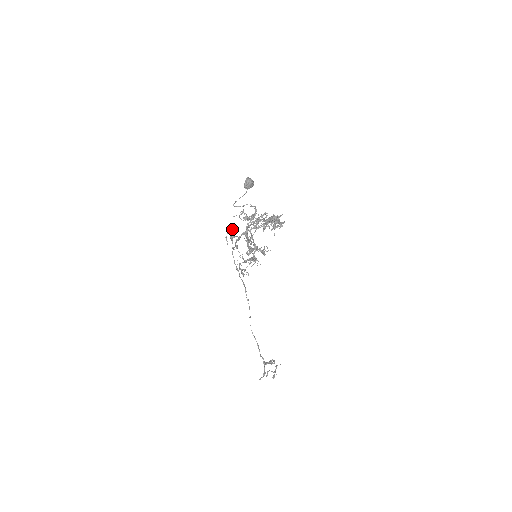
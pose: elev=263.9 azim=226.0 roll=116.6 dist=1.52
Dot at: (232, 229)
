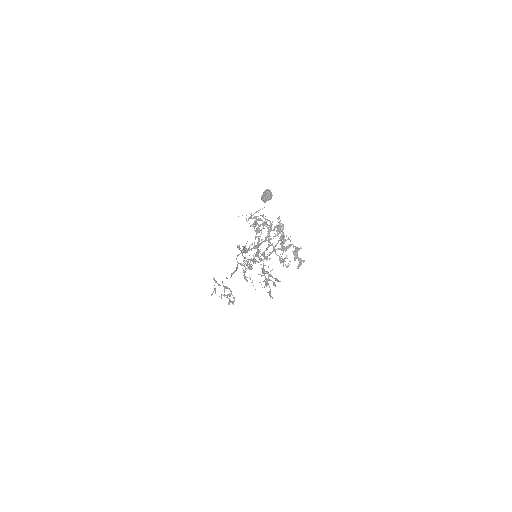
Dot at: (253, 261)
